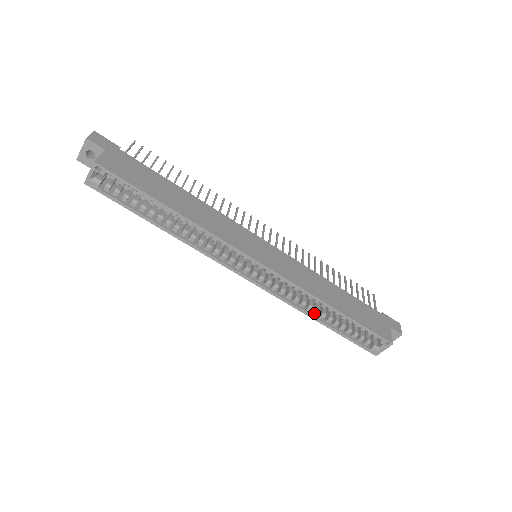
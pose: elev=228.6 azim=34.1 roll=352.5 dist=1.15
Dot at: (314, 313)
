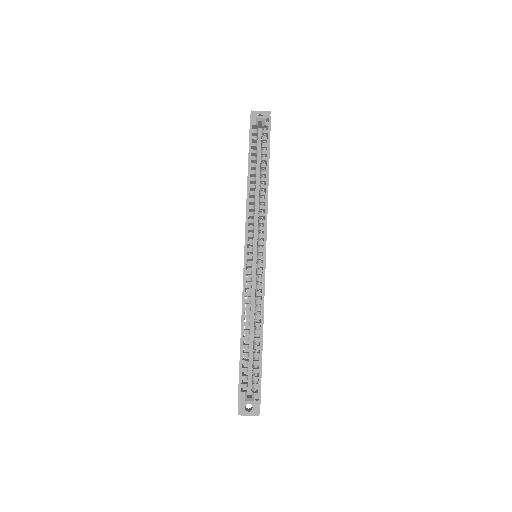
Dot at: (246, 323)
